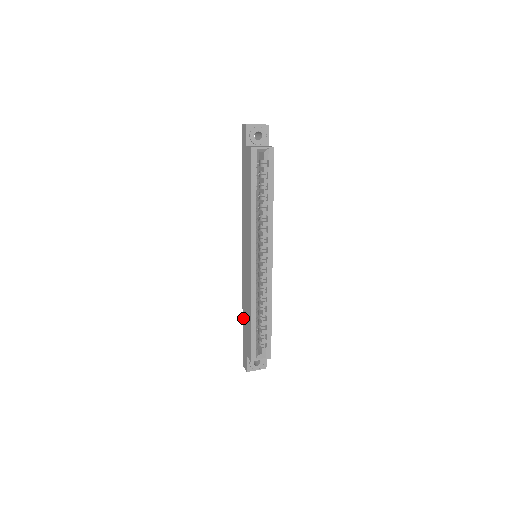
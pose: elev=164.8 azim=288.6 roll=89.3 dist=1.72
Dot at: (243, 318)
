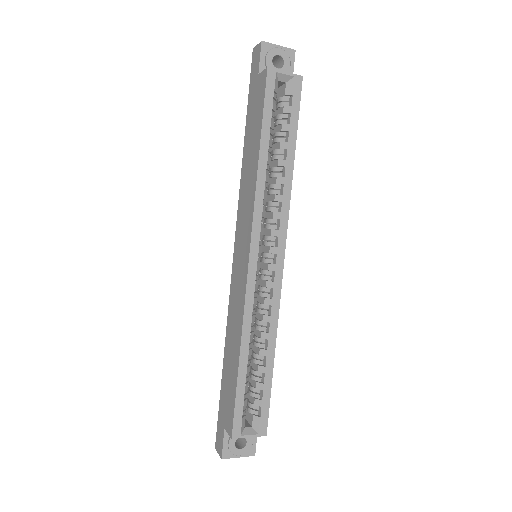
Dot at: (224, 362)
